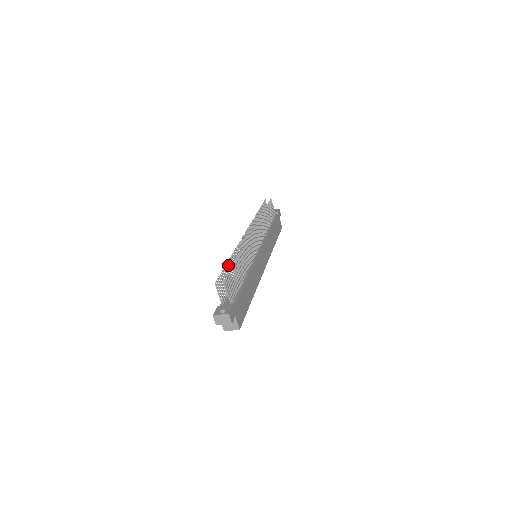
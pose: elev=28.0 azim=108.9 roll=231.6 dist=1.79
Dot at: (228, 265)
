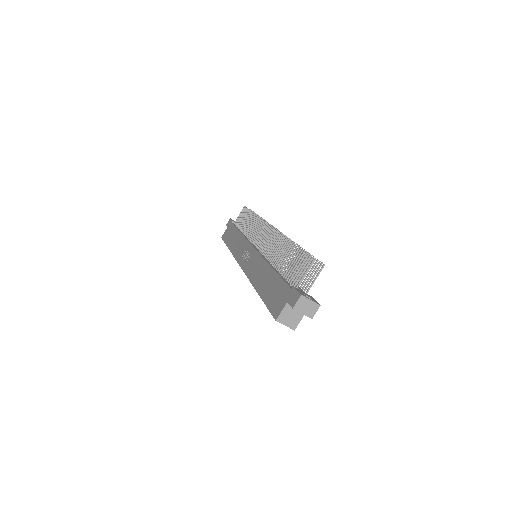
Dot at: occluded
